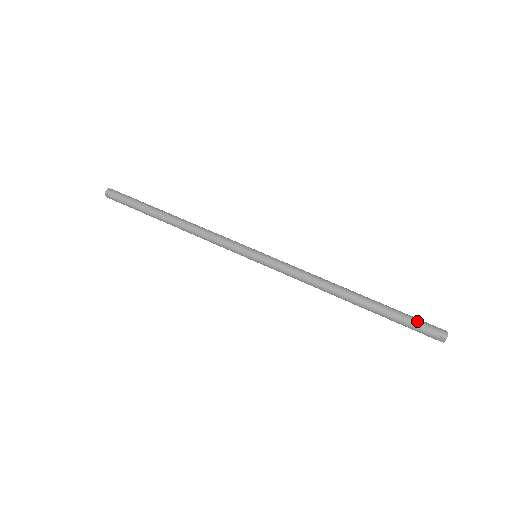
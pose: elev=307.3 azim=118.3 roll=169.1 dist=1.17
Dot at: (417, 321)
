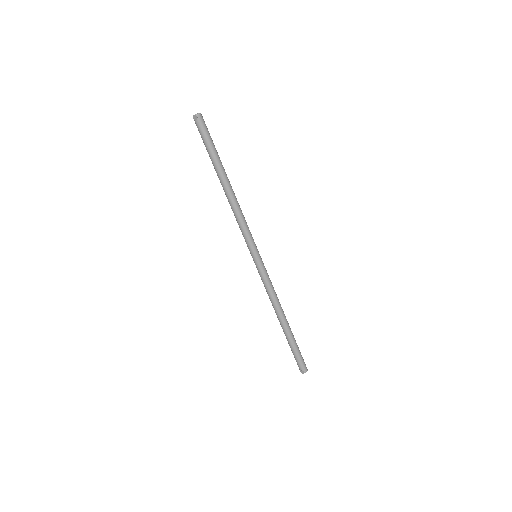
Dot at: (301, 357)
